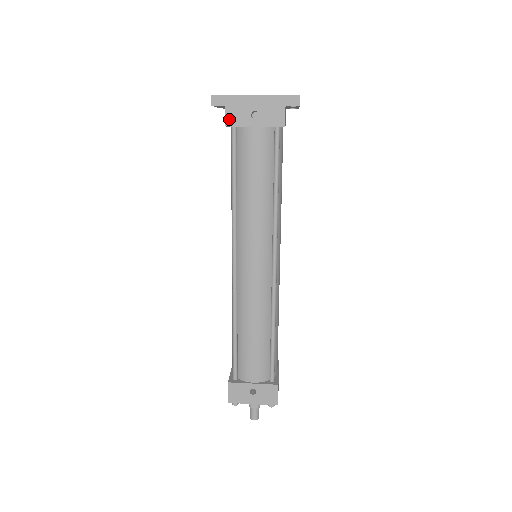
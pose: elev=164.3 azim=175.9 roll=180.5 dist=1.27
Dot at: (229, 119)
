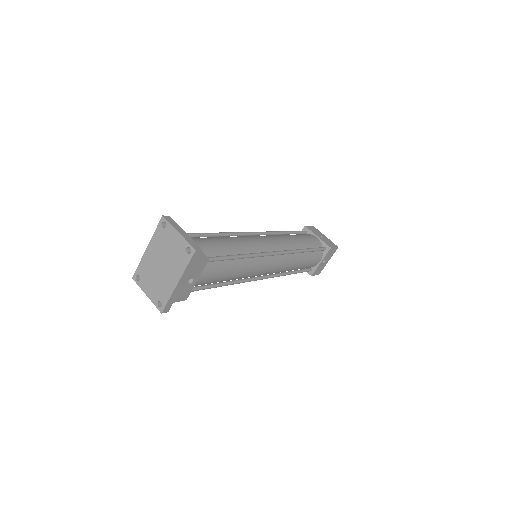
Dot at: (183, 299)
